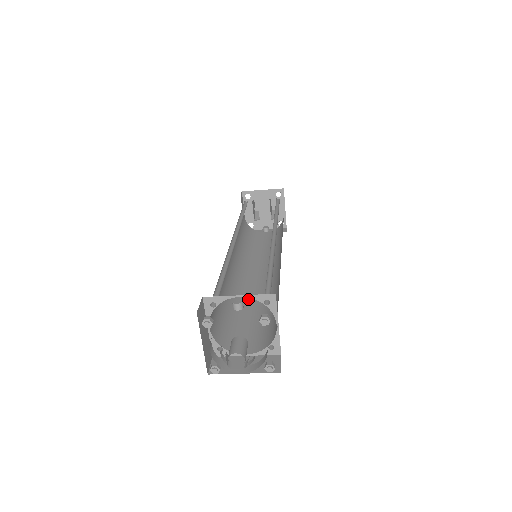
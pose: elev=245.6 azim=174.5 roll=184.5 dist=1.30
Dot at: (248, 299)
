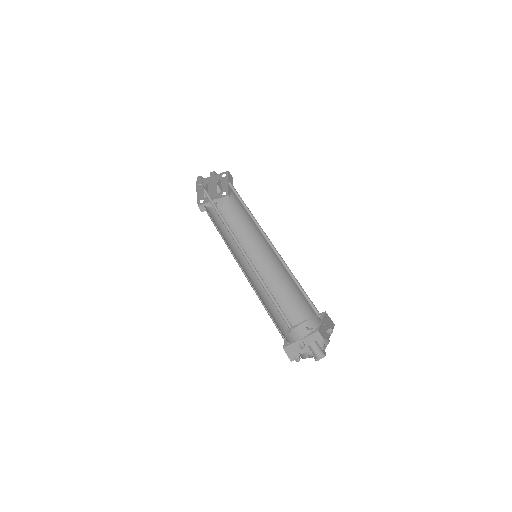
Dot at: occluded
